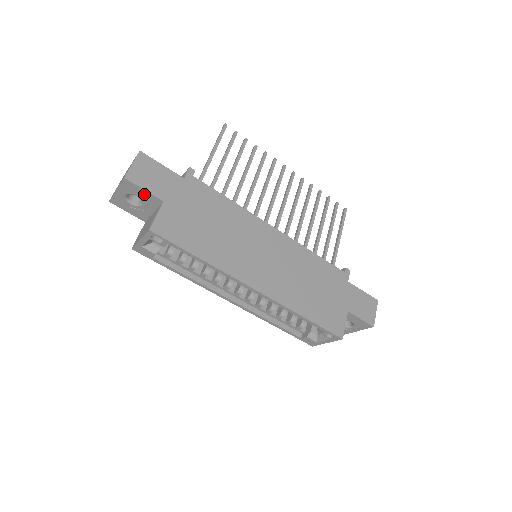
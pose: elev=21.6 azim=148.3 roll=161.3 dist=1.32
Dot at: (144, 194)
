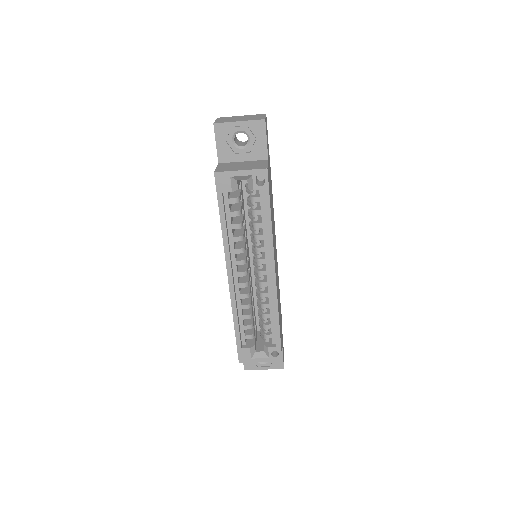
Dot at: (260, 142)
